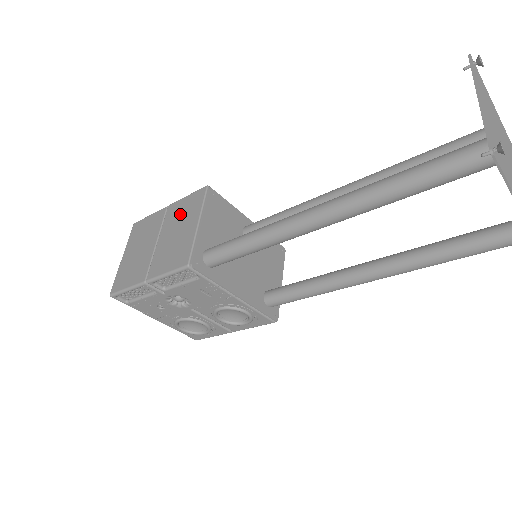
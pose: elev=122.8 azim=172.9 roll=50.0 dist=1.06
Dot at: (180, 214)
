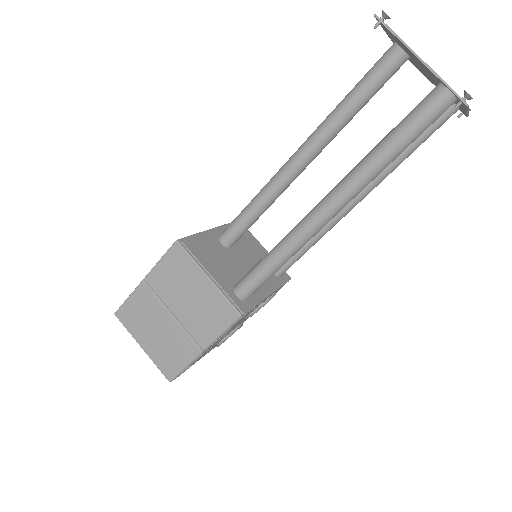
Dot at: (173, 280)
